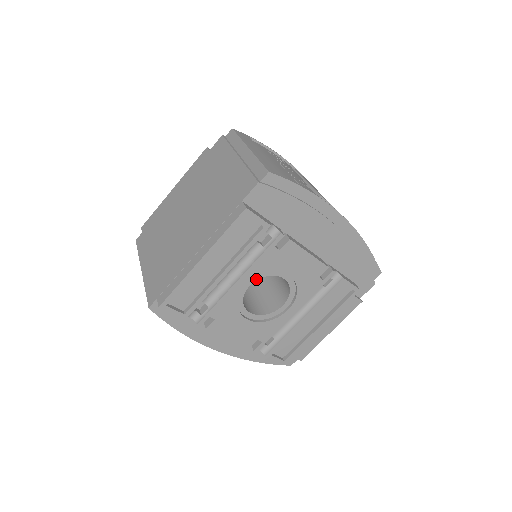
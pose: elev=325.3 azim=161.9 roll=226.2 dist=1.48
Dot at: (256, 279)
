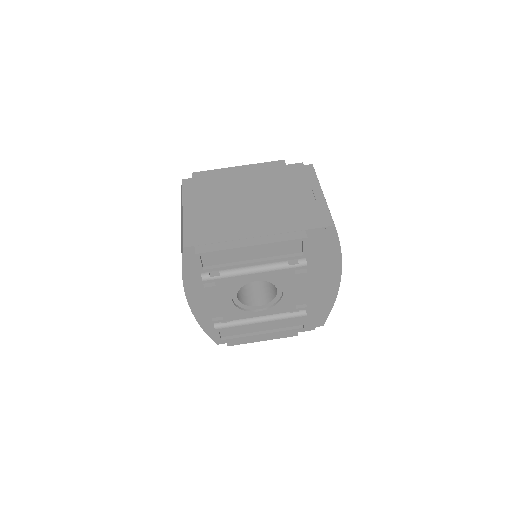
Dot at: (264, 280)
